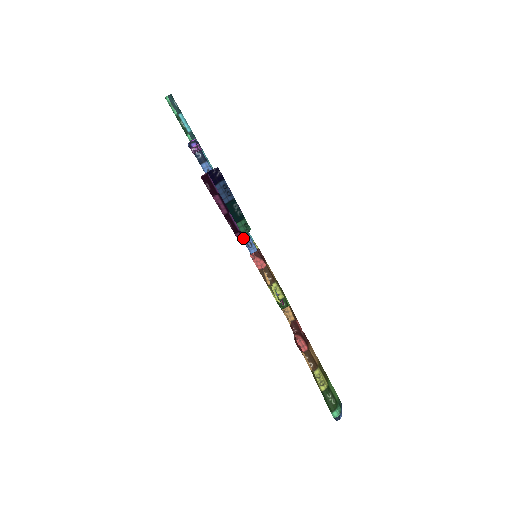
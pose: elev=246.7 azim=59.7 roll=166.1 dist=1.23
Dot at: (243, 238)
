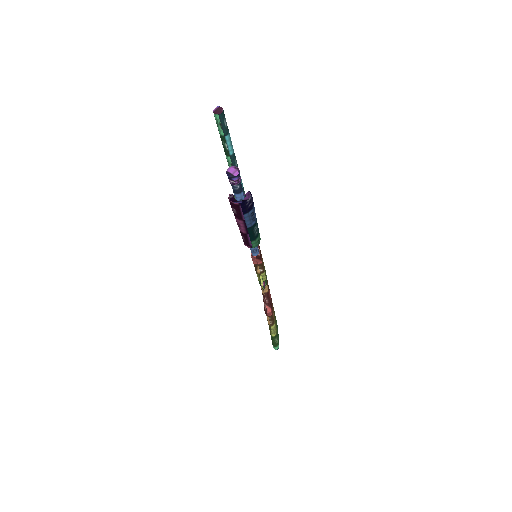
Dot at: occluded
